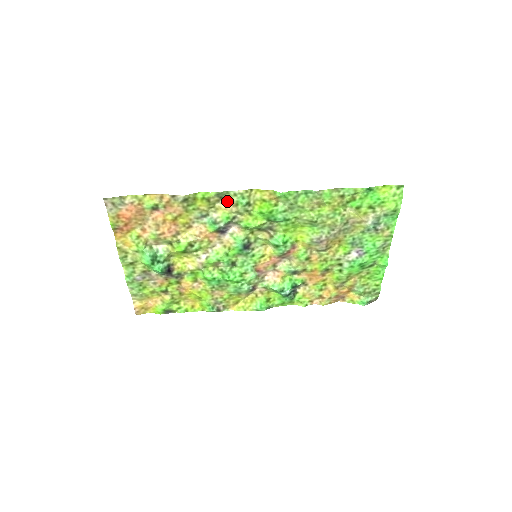
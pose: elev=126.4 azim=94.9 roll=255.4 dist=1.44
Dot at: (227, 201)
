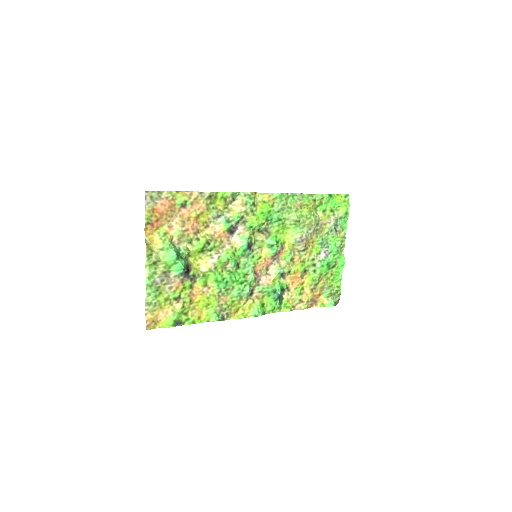
Dot at: (237, 202)
